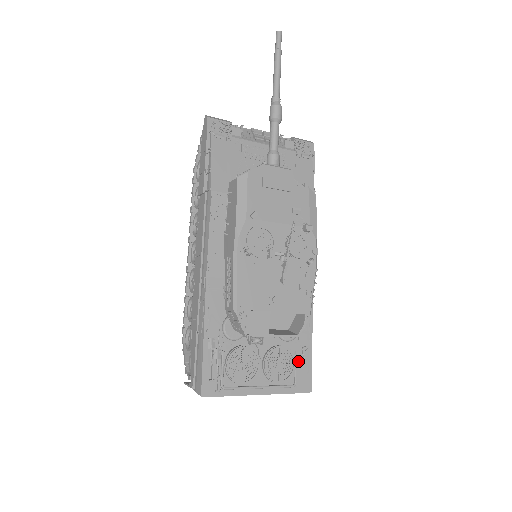
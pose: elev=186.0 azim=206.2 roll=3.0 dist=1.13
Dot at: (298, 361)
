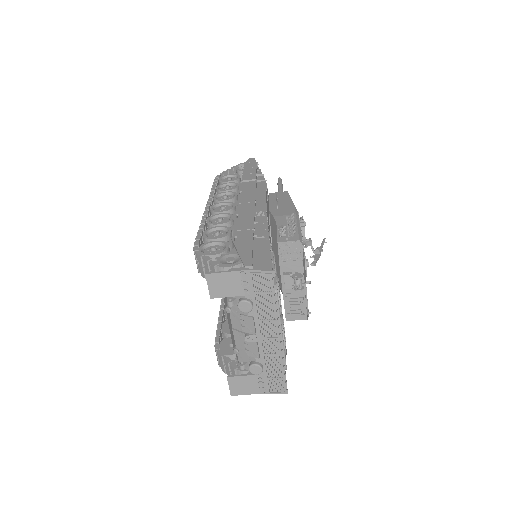
Dot at: occluded
